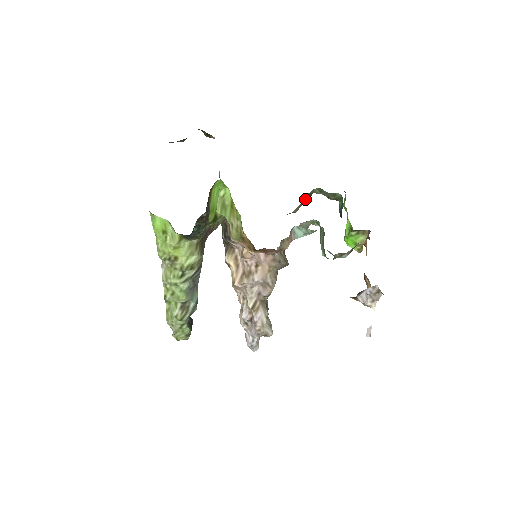
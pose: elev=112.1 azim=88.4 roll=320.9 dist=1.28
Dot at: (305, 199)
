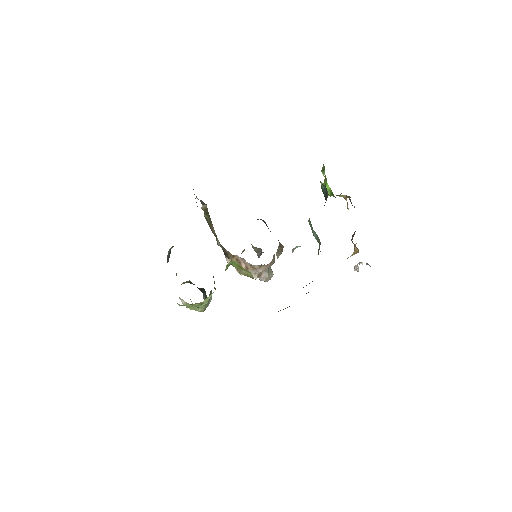
Dot at: occluded
